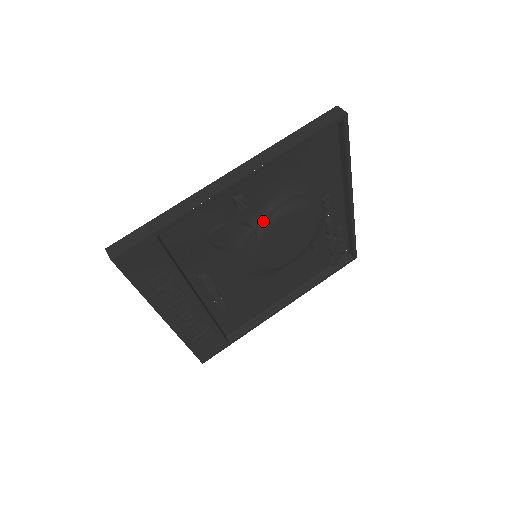
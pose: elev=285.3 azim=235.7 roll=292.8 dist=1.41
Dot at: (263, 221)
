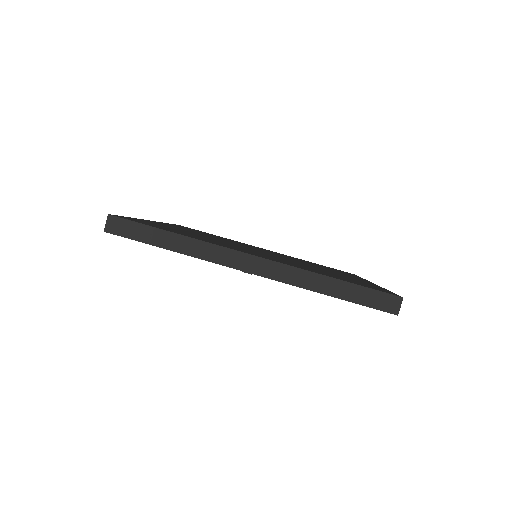
Dot at: occluded
